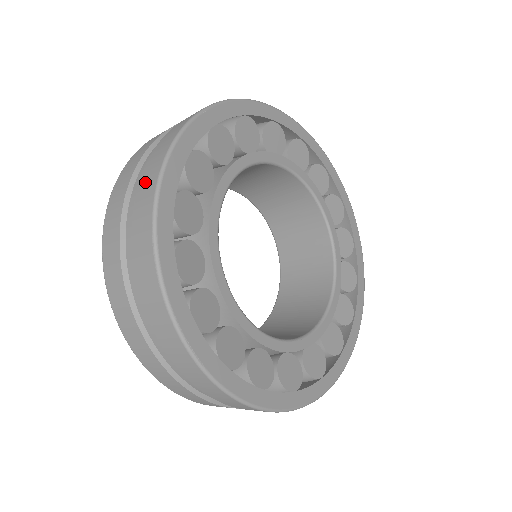
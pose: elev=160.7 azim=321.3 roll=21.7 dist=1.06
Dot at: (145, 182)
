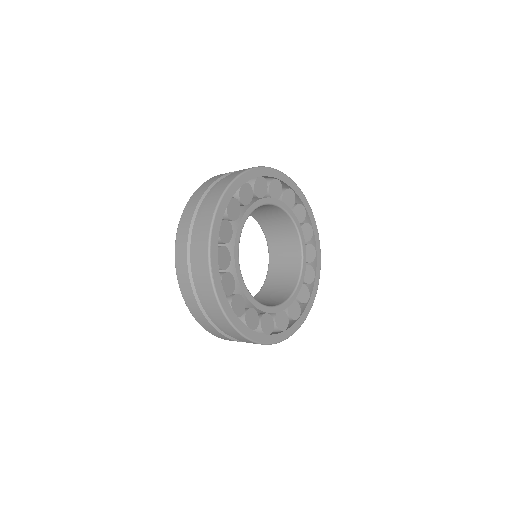
Dot at: (219, 187)
